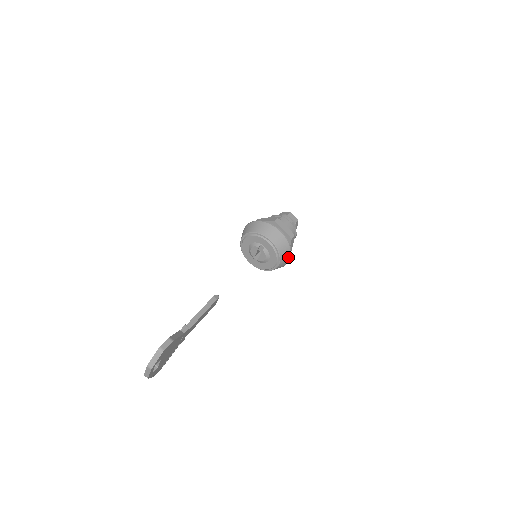
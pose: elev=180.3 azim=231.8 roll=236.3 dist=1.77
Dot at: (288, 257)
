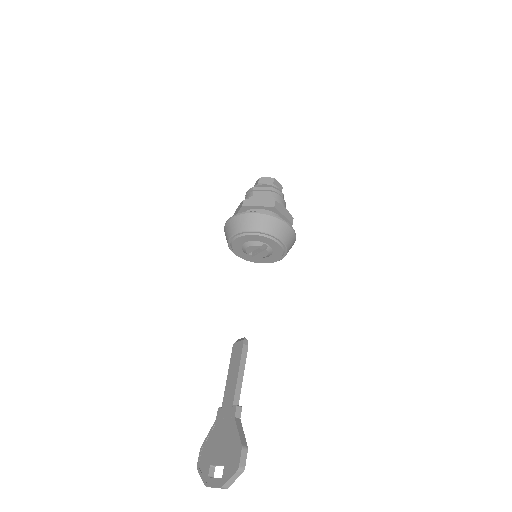
Dot at: occluded
